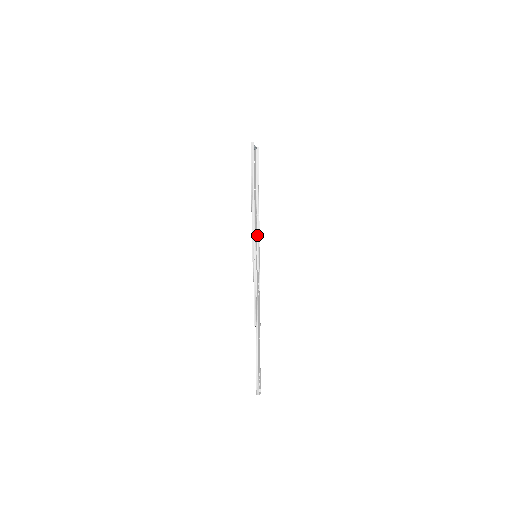
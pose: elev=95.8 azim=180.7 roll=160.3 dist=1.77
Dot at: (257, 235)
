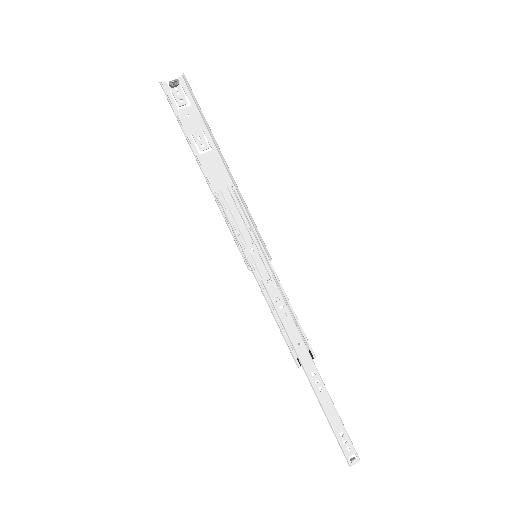
Dot at: (247, 219)
